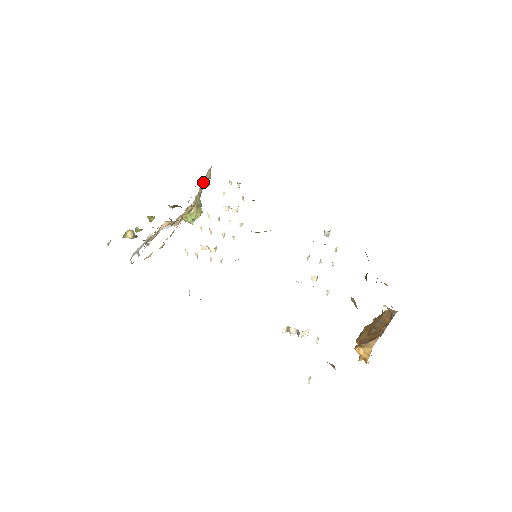
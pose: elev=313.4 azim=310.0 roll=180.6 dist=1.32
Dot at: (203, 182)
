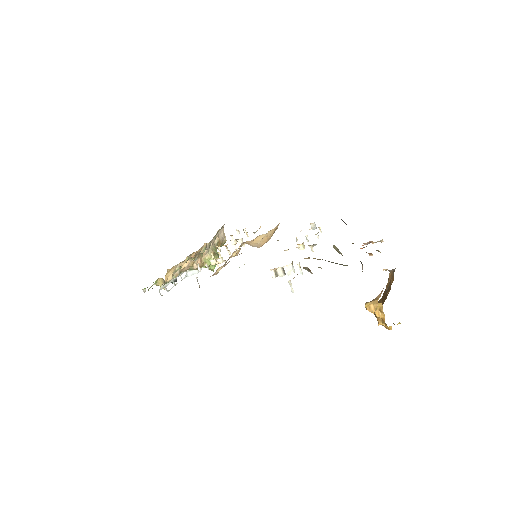
Dot at: occluded
